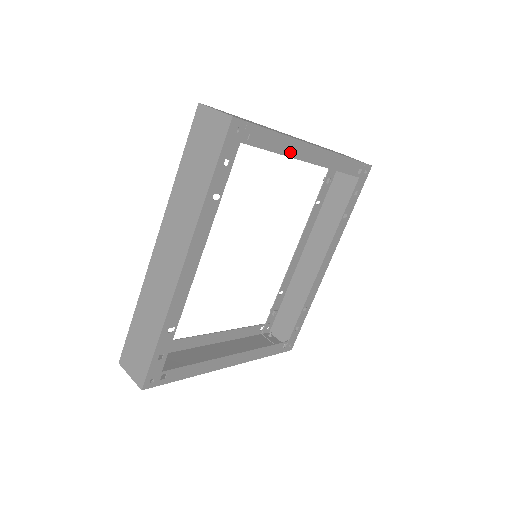
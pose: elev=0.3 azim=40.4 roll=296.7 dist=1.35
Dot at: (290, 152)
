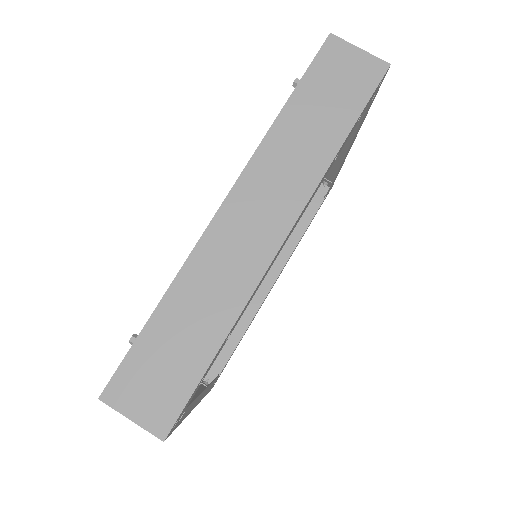
Dot at: occluded
